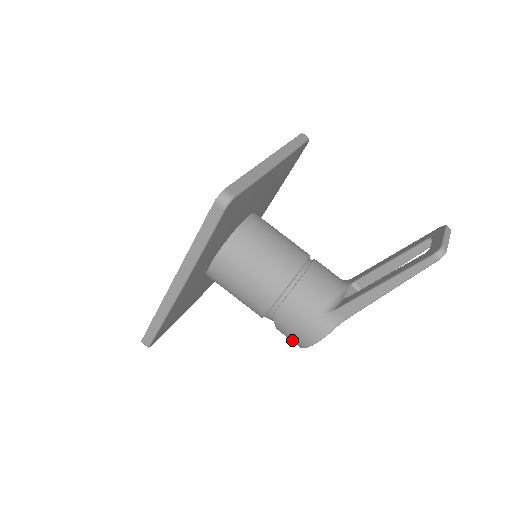
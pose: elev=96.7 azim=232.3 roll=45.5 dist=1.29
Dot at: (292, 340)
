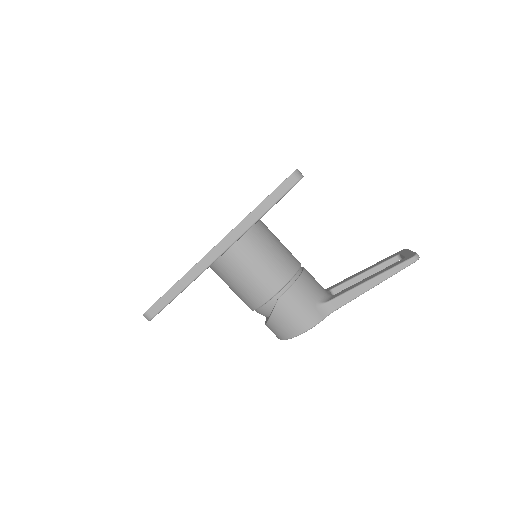
Dot at: (283, 330)
